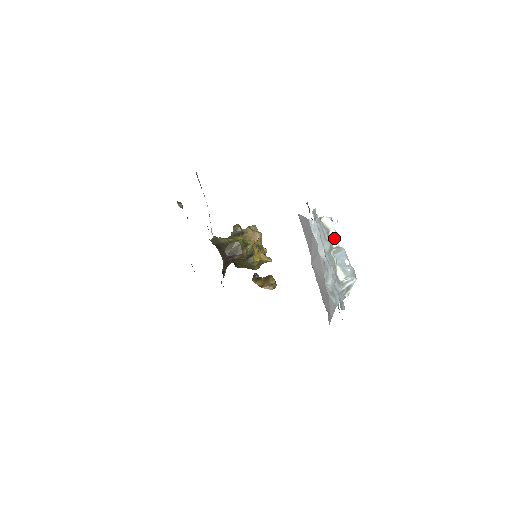
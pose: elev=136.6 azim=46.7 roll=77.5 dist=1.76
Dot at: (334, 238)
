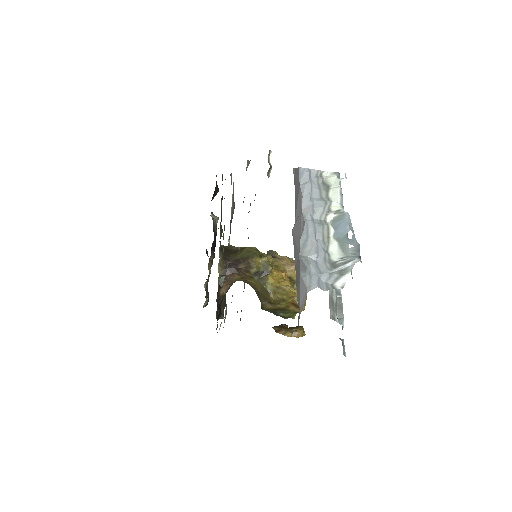
Dot at: (336, 198)
